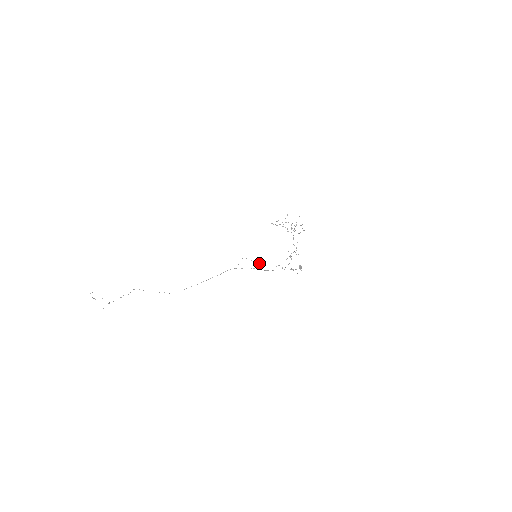
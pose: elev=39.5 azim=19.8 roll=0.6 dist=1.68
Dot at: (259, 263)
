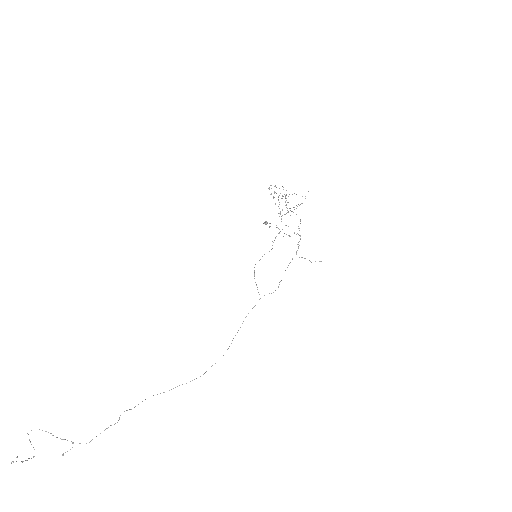
Dot at: occluded
